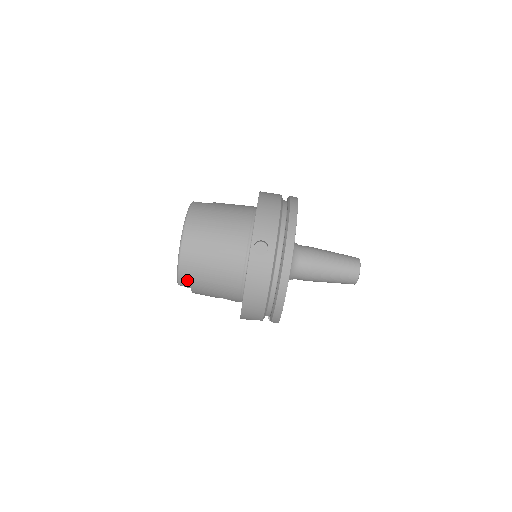
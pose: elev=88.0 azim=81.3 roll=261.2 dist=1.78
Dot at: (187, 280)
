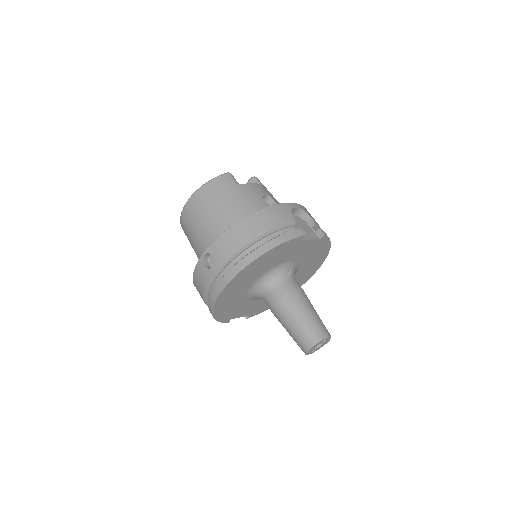
Dot at: occluded
